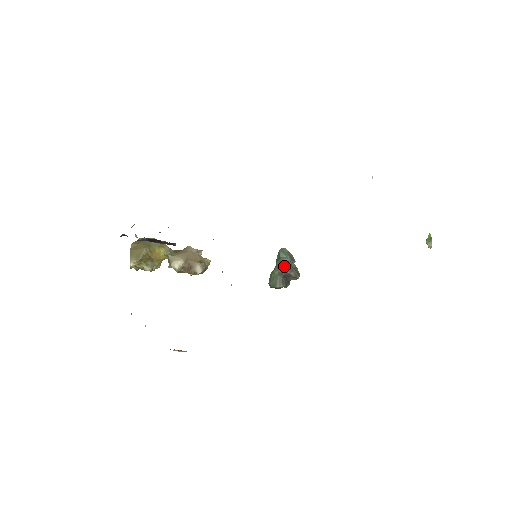
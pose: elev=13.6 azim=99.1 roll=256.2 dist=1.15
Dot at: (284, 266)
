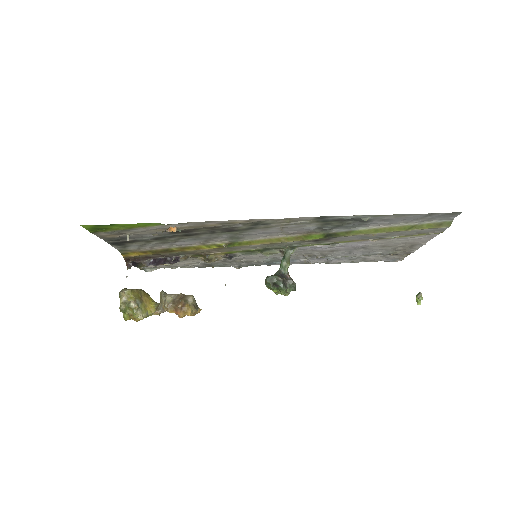
Dot at: (282, 258)
